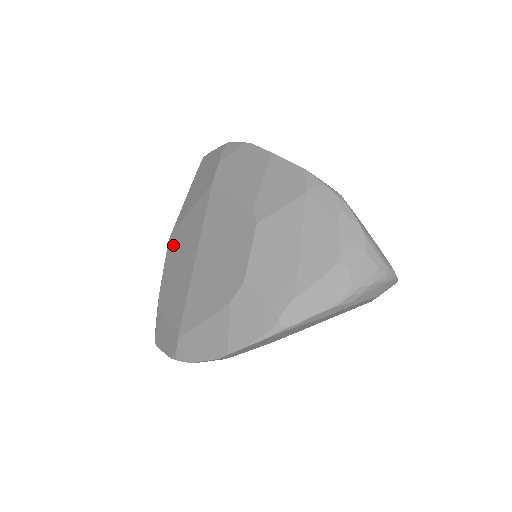
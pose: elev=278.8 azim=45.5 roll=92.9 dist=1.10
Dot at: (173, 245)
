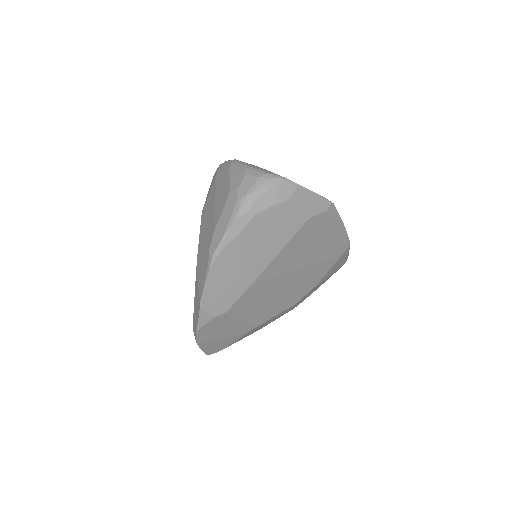
Dot at: occluded
